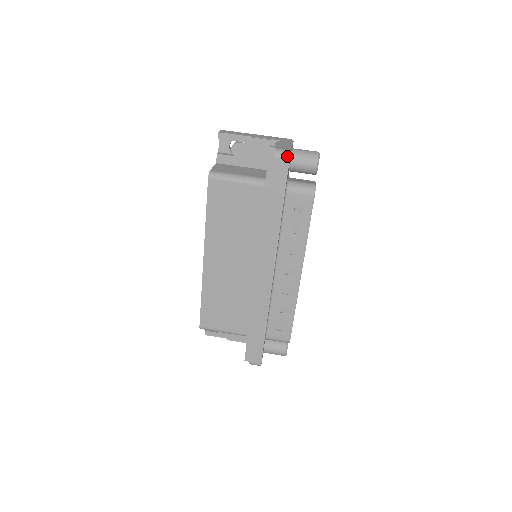
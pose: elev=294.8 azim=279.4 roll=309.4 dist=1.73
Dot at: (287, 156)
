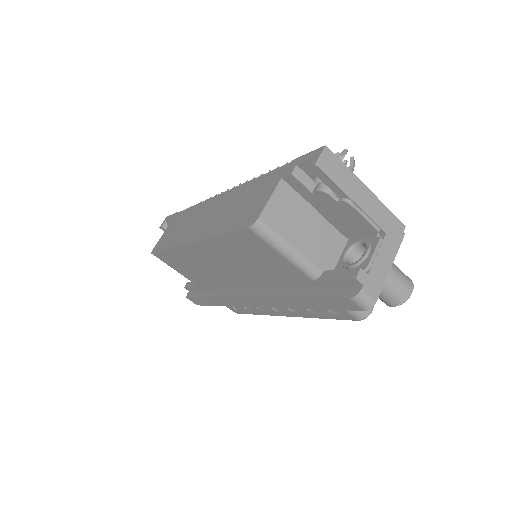
Dot at: (365, 308)
